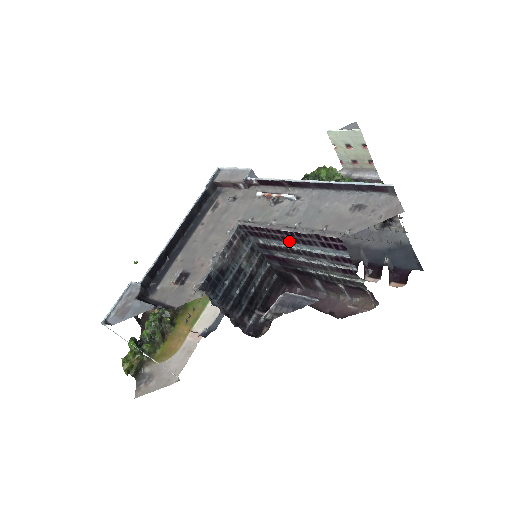
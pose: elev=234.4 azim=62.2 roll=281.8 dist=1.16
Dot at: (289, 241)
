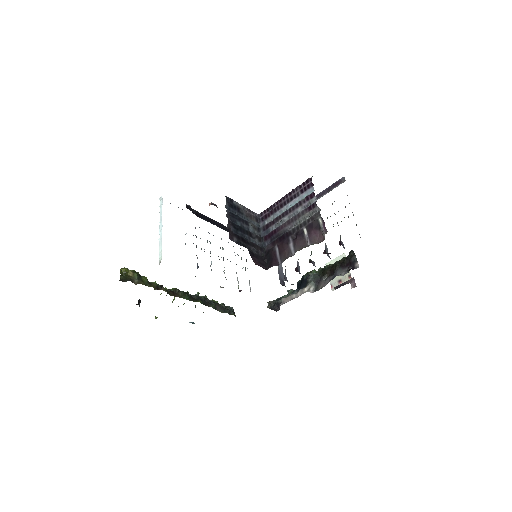
Dot at: (284, 205)
